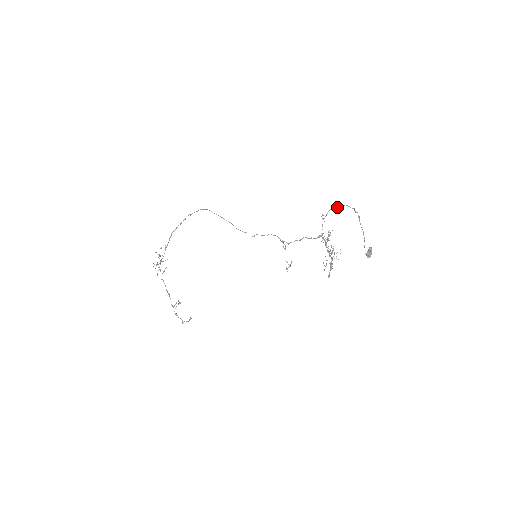
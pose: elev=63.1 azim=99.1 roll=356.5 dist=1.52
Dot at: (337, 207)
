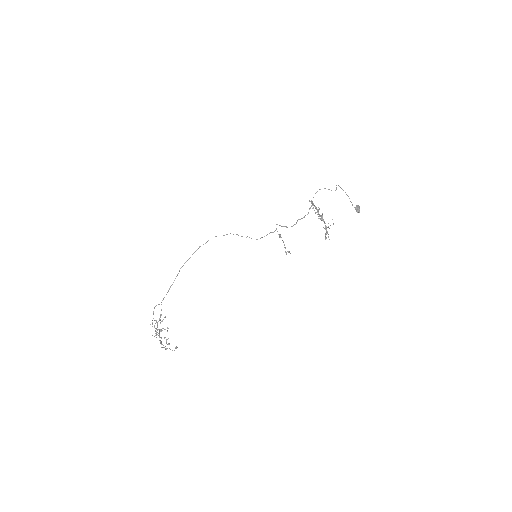
Dot at: occluded
